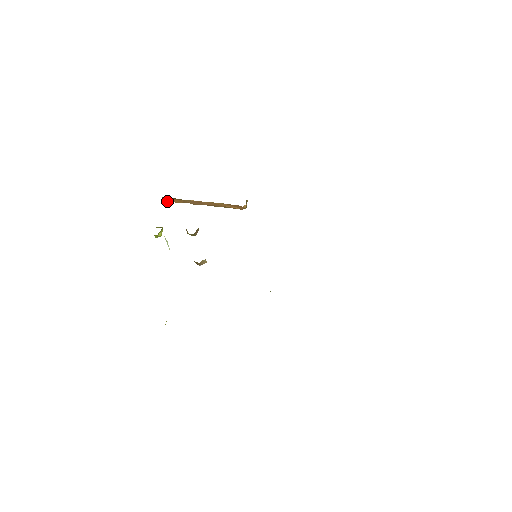
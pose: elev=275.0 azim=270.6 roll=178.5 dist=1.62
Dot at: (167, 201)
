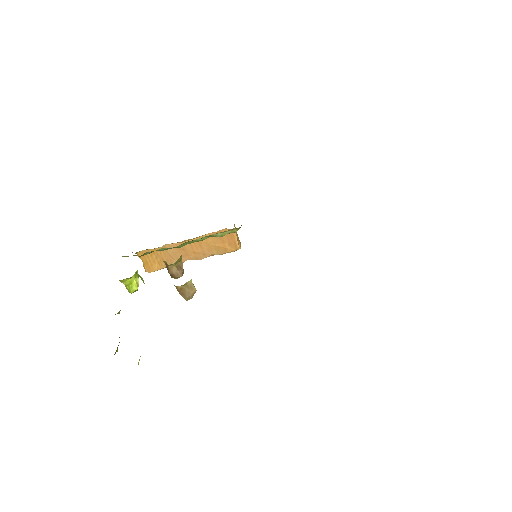
Dot at: (148, 271)
